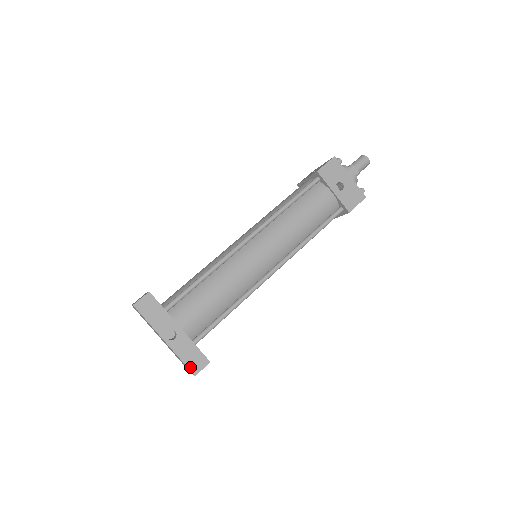
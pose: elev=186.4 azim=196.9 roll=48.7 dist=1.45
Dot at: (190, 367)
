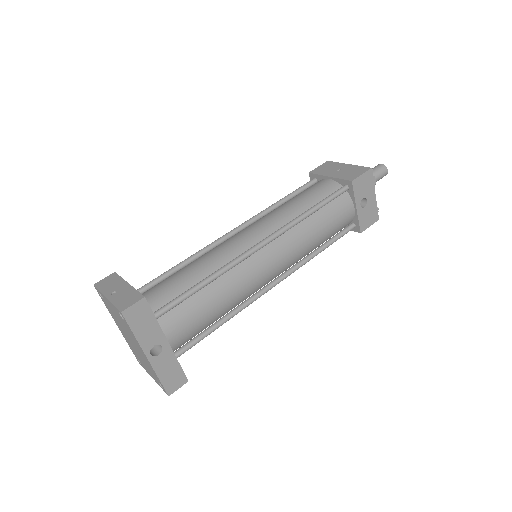
Dot at: (166, 387)
